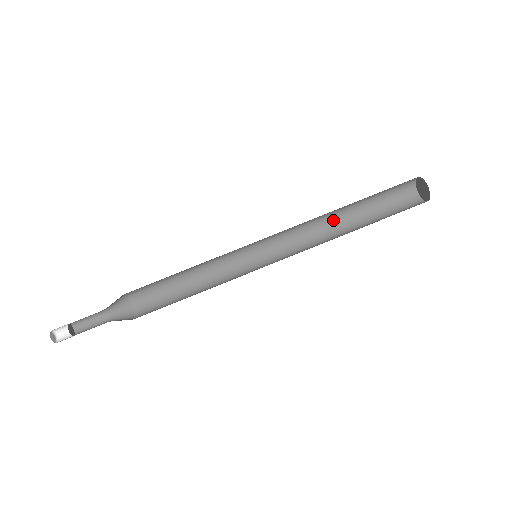
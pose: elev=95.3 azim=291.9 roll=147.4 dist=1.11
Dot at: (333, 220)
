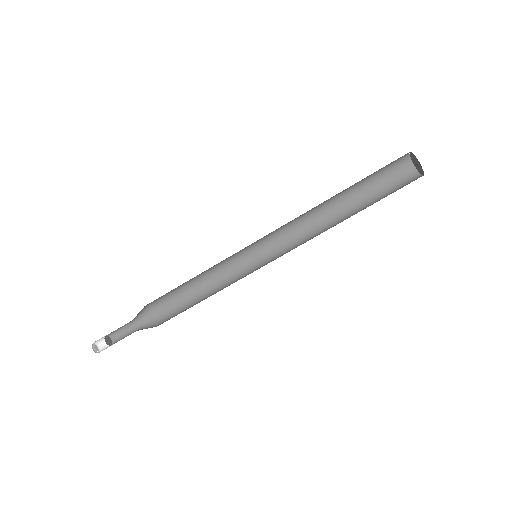
Dot at: (331, 214)
